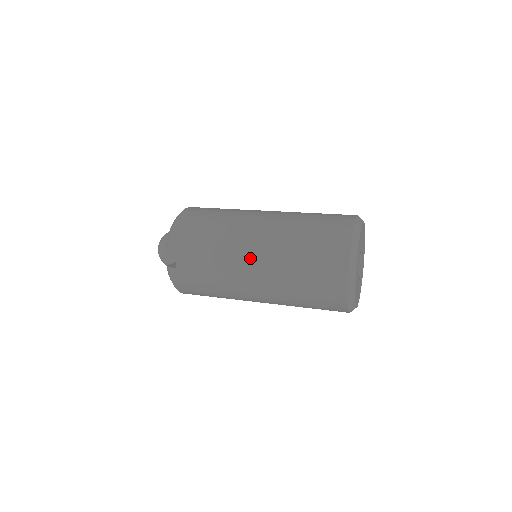
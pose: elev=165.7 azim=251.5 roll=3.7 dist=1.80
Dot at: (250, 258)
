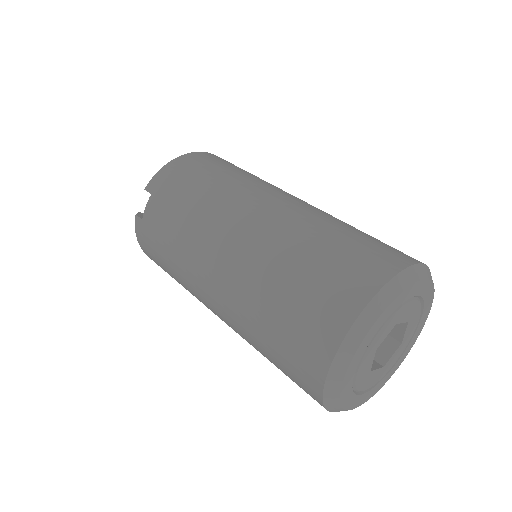
Dot at: (221, 248)
